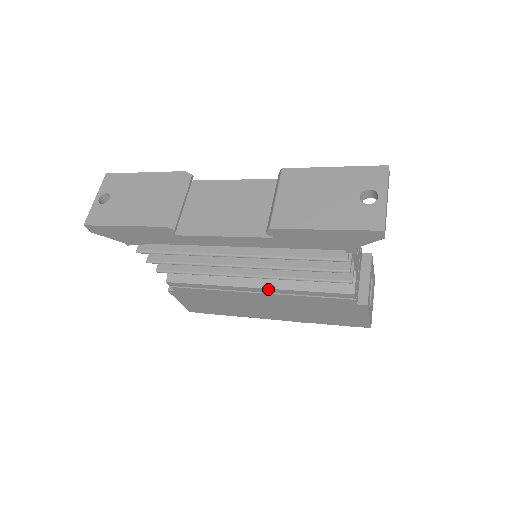
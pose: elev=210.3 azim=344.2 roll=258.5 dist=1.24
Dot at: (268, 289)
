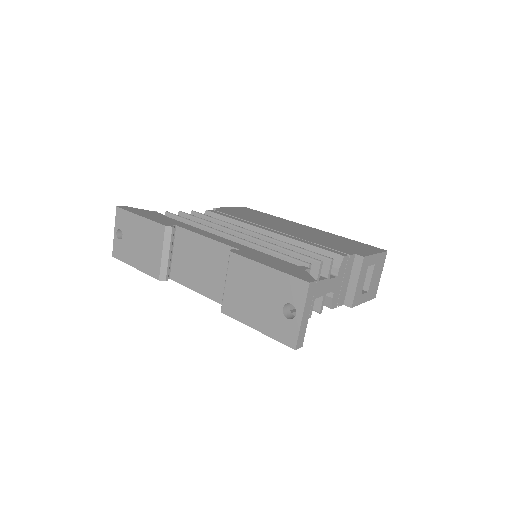
Dot at: occluded
